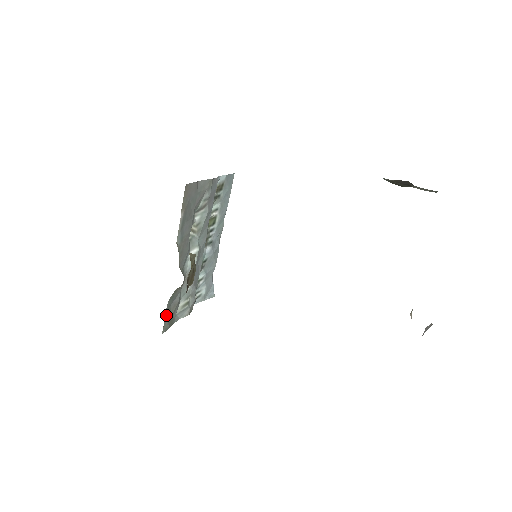
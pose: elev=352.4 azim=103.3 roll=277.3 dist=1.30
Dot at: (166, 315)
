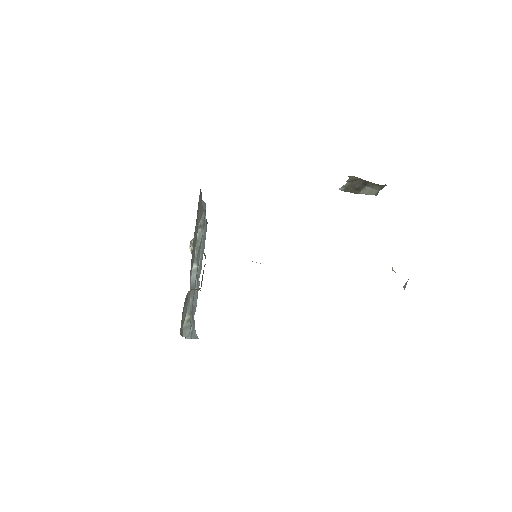
Dot at: (182, 315)
